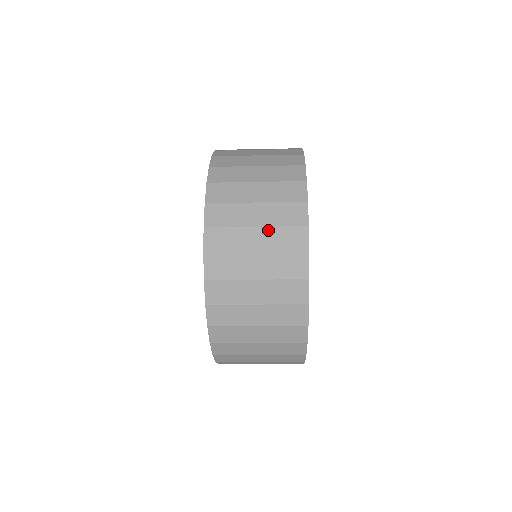
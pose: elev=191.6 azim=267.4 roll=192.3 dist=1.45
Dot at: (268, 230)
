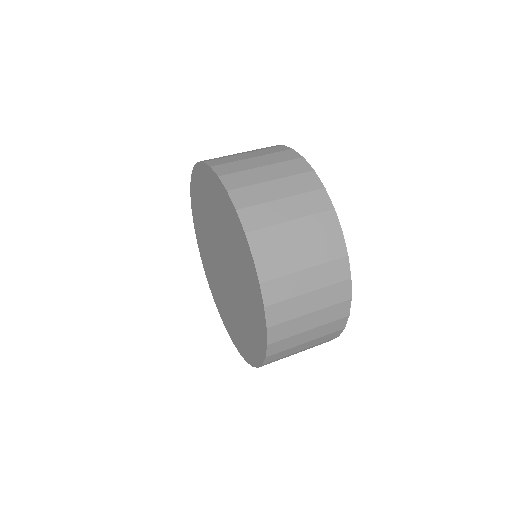
Dot at: (315, 340)
